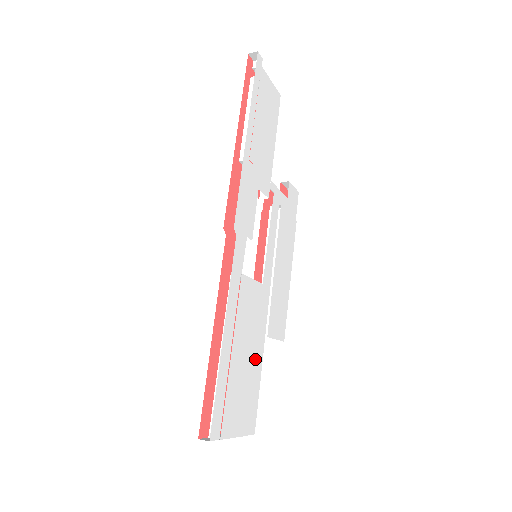
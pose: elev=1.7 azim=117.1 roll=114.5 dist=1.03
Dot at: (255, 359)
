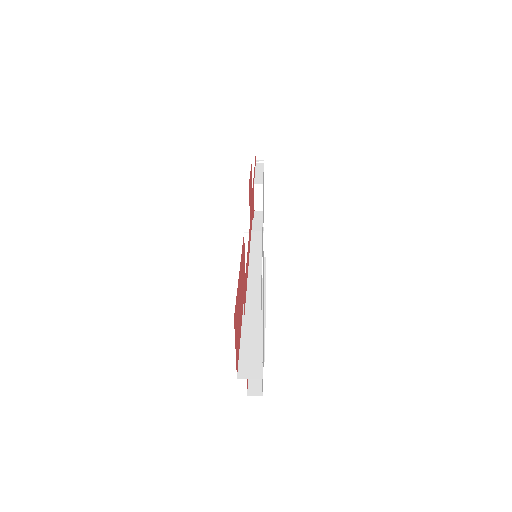
Dot at: occluded
